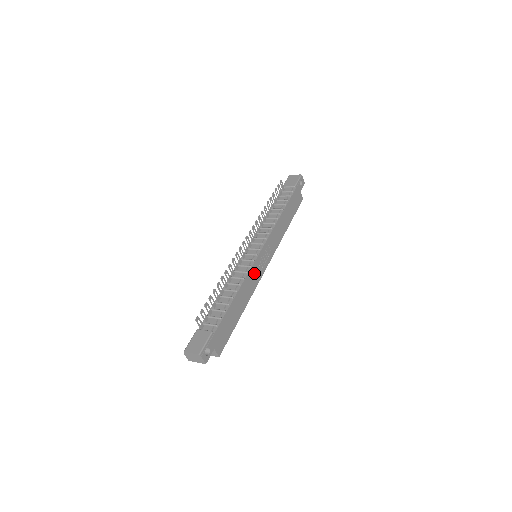
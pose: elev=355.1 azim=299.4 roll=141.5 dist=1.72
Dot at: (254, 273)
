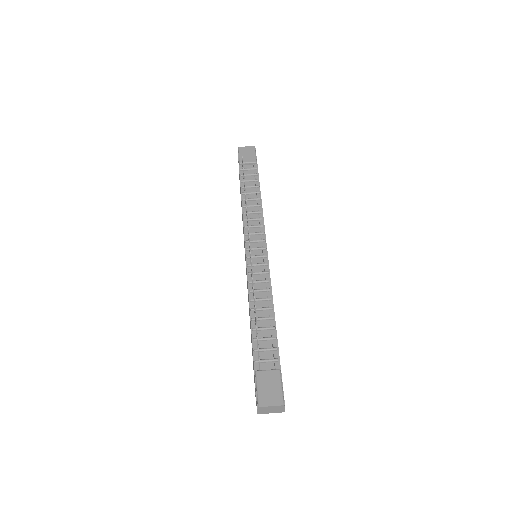
Dot at: occluded
